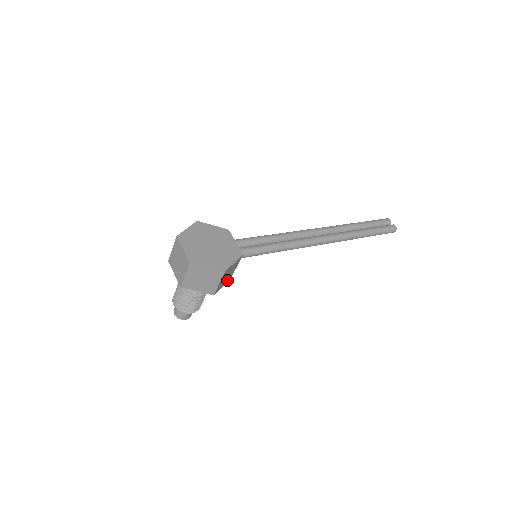
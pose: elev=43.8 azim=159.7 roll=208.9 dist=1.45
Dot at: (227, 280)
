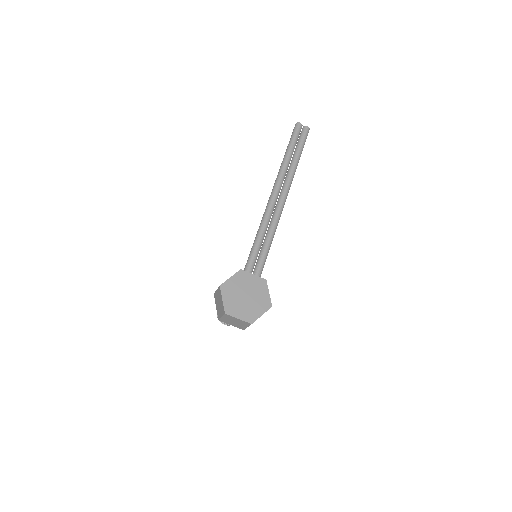
Dot at: occluded
